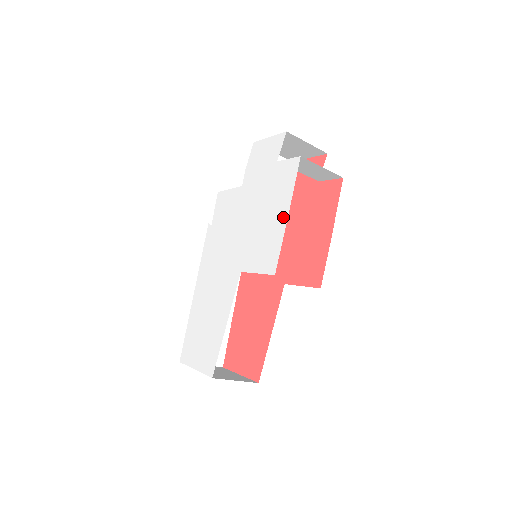
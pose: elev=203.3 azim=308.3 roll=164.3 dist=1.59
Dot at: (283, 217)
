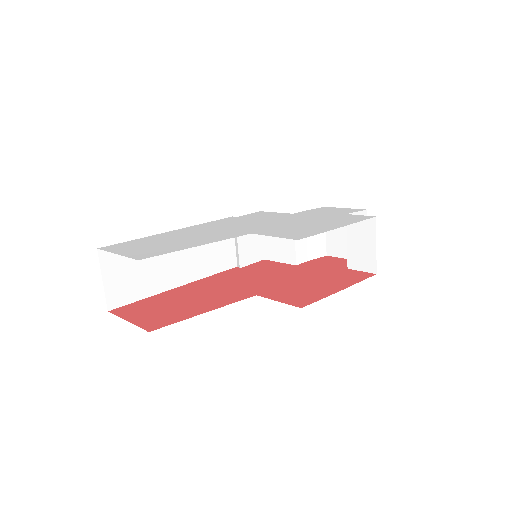
Dot at: (333, 227)
